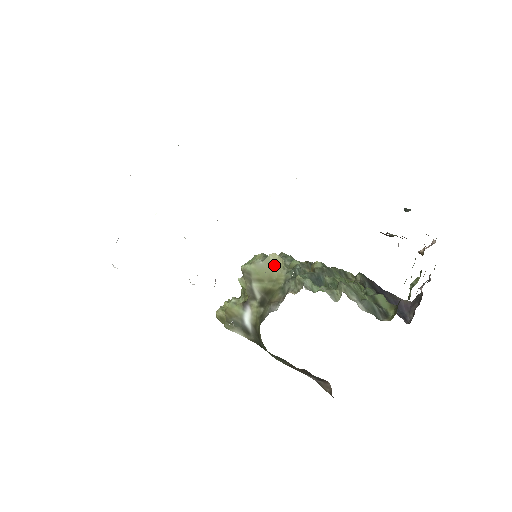
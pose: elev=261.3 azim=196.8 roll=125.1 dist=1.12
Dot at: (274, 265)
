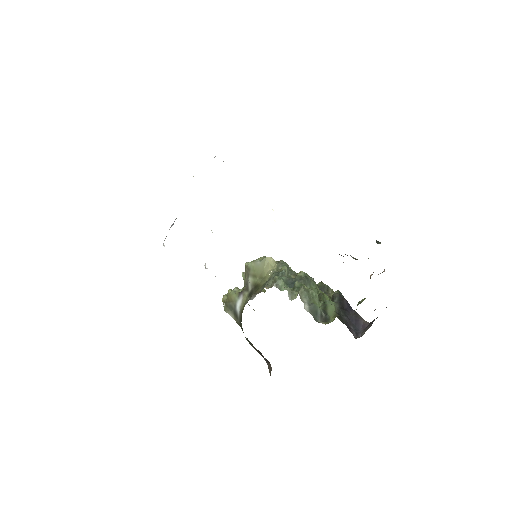
Dot at: (267, 266)
